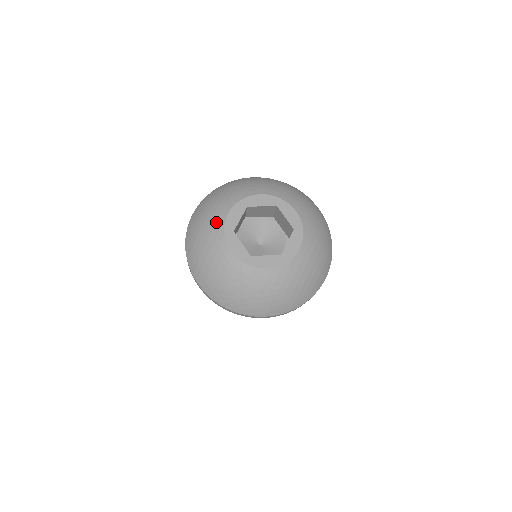
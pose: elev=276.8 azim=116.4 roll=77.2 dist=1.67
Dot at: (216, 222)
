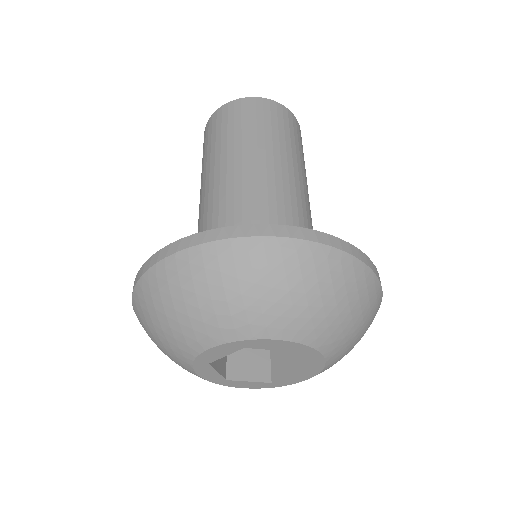
Dot at: occluded
